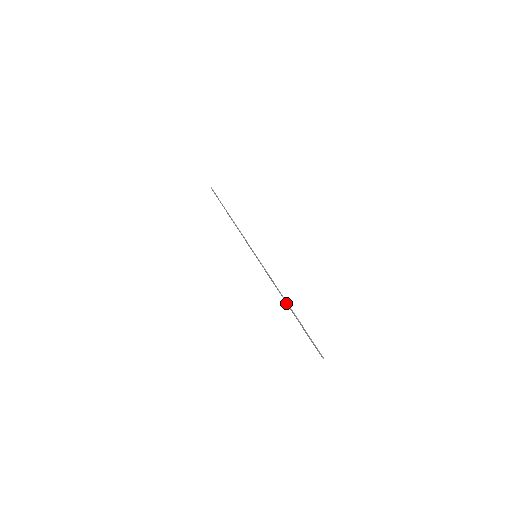
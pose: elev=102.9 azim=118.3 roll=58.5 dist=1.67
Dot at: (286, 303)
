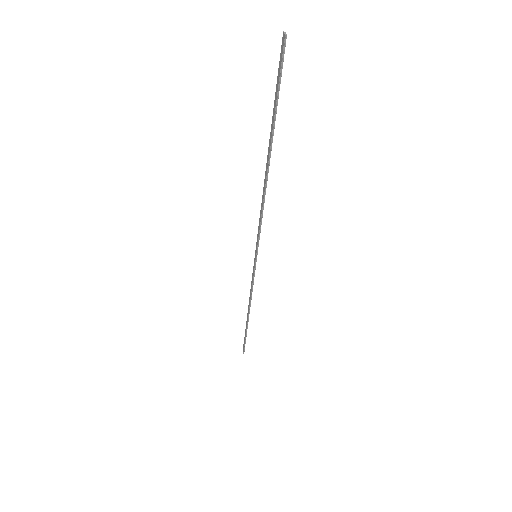
Dot at: (266, 169)
